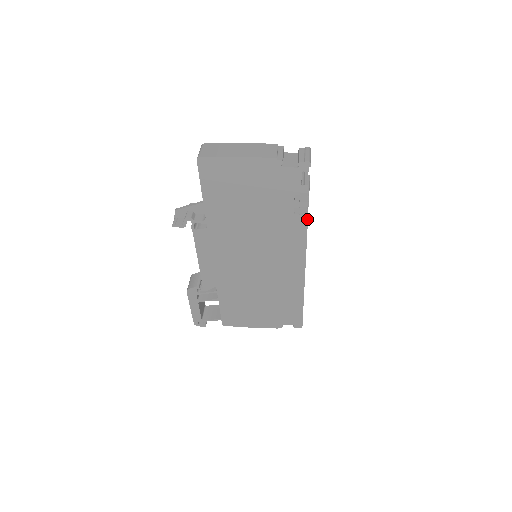
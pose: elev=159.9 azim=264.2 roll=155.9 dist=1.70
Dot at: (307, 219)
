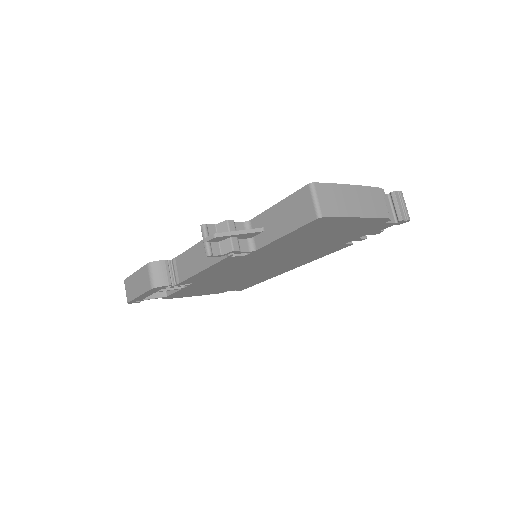
Dot at: occluded
